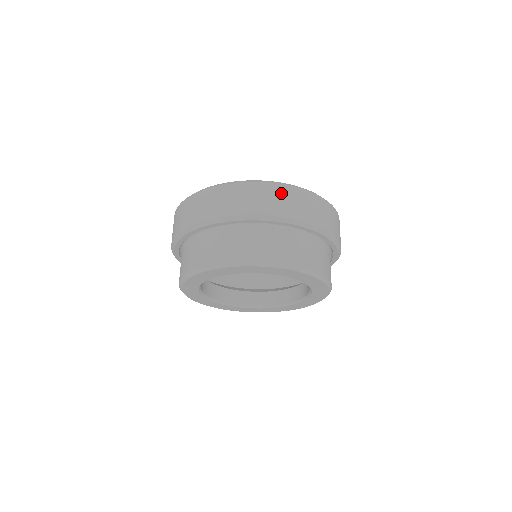
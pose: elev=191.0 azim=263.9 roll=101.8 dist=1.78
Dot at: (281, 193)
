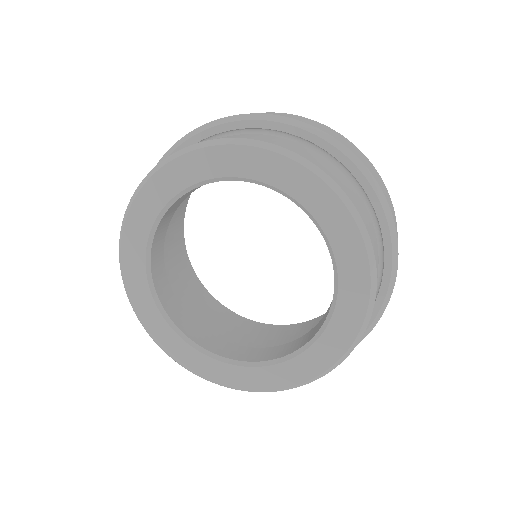
Dot at: occluded
